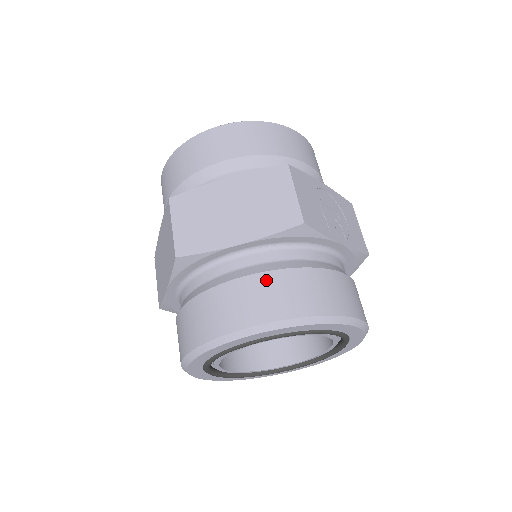
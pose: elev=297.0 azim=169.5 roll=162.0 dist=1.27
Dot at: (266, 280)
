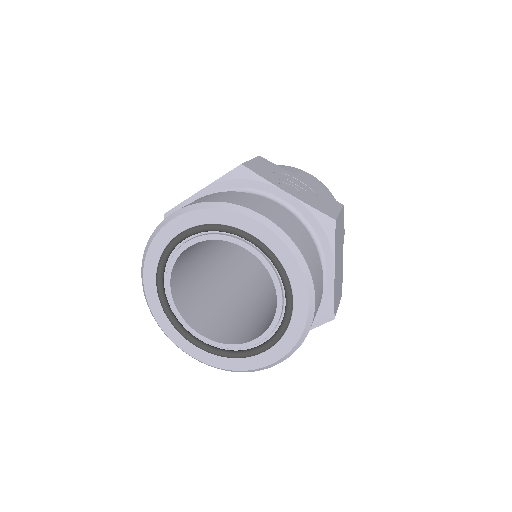
Dot at: (200, 198)
